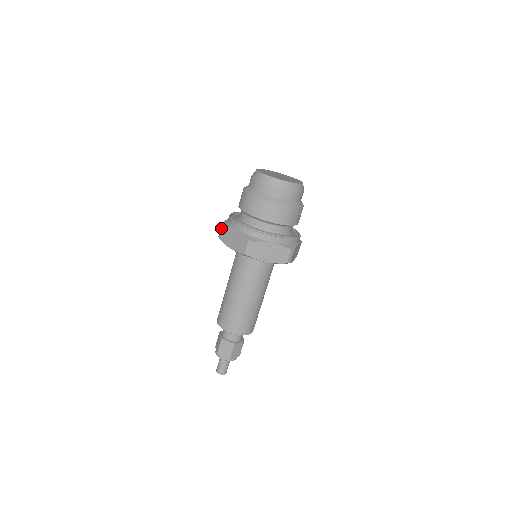
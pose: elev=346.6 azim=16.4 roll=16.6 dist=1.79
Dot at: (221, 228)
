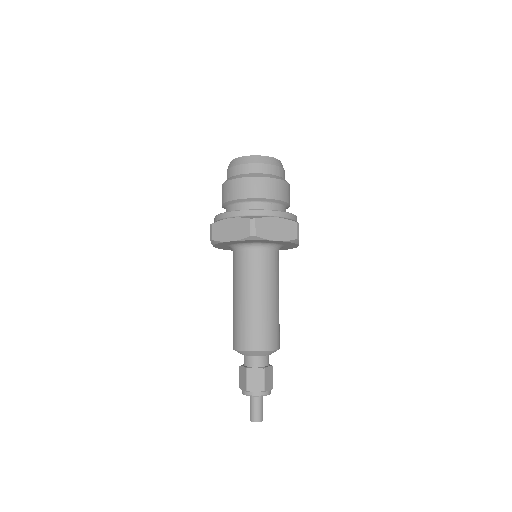
Dot at: occluded
